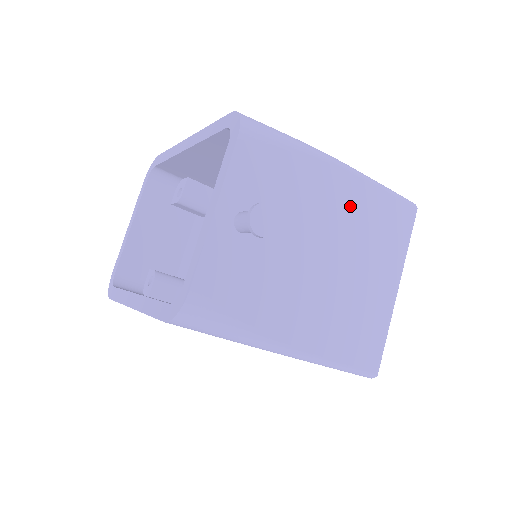
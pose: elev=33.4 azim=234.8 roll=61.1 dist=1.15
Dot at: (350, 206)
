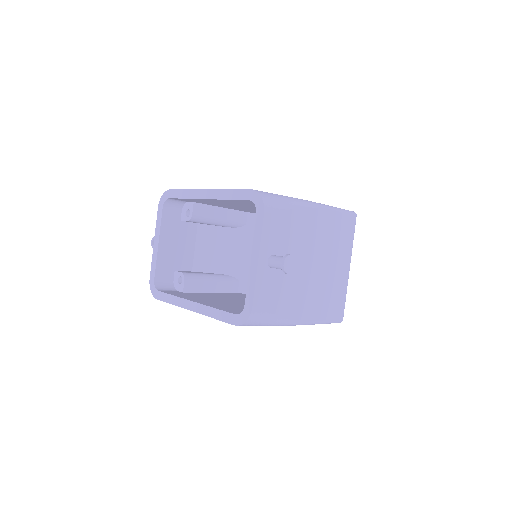
Dot at: (322, 229)
